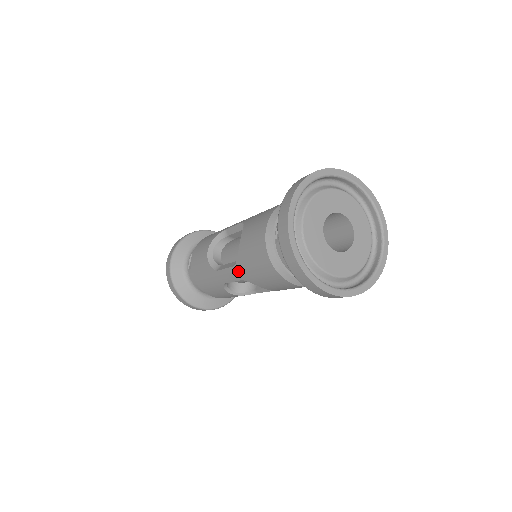
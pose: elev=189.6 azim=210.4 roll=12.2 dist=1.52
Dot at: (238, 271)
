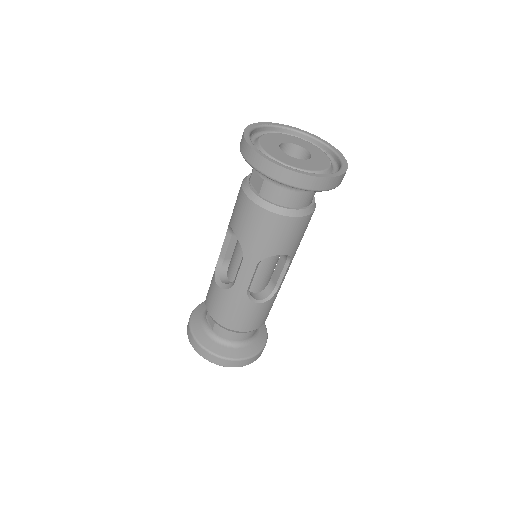
Dot at: (249, 258)
